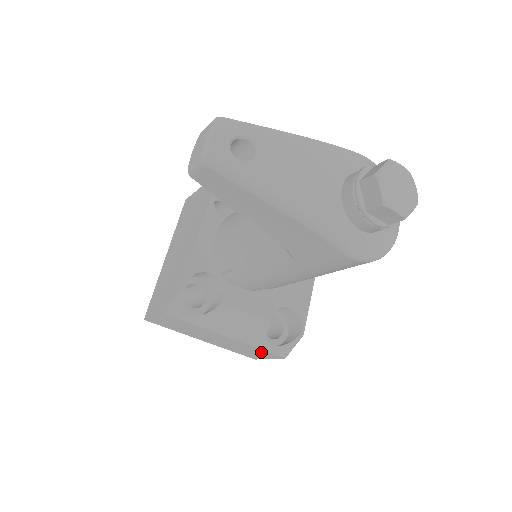
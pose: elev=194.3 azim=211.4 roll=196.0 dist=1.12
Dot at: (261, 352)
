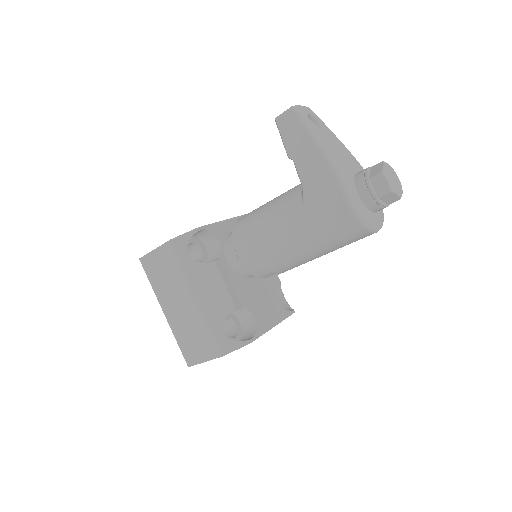
Dot at: (208, 339)
